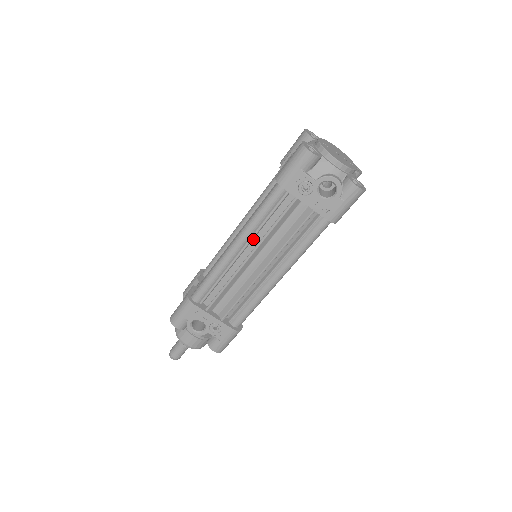
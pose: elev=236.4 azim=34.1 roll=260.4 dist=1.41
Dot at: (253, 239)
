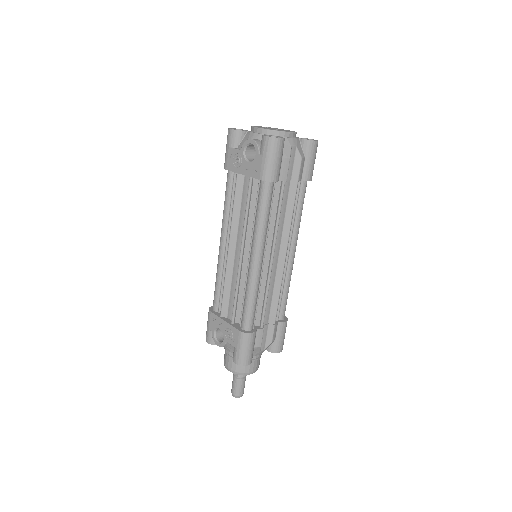
Dot at: occluded
